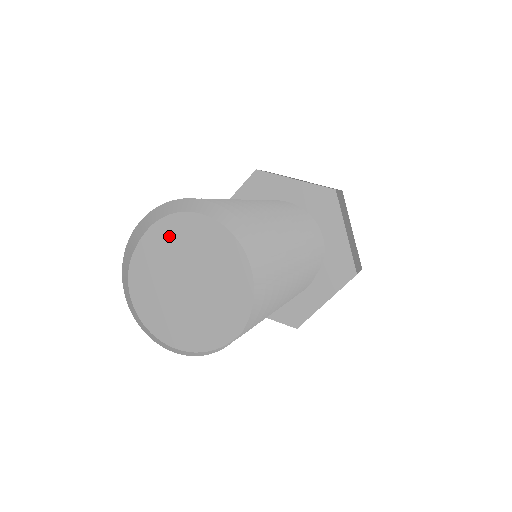
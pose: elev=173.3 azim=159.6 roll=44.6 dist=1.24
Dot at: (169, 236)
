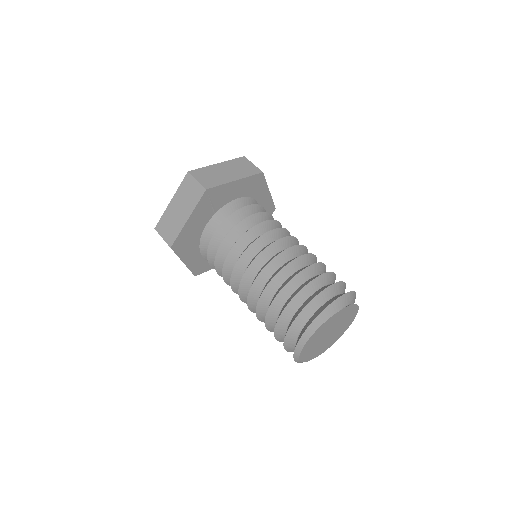
Dot at: (345, 313)
